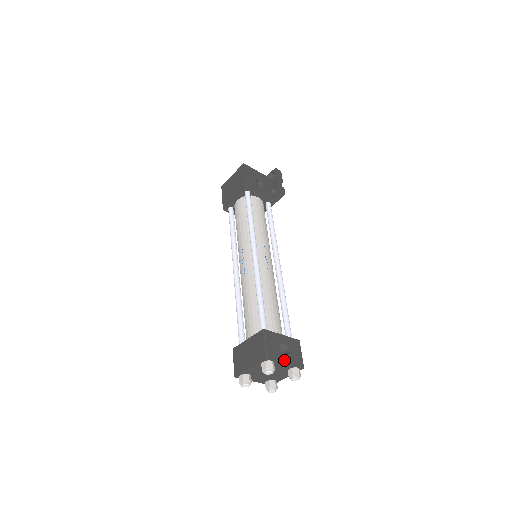
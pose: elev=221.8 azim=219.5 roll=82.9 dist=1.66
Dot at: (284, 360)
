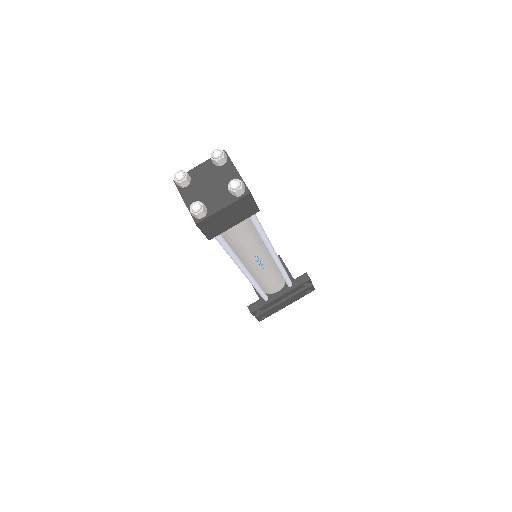
Dot at: occluded
